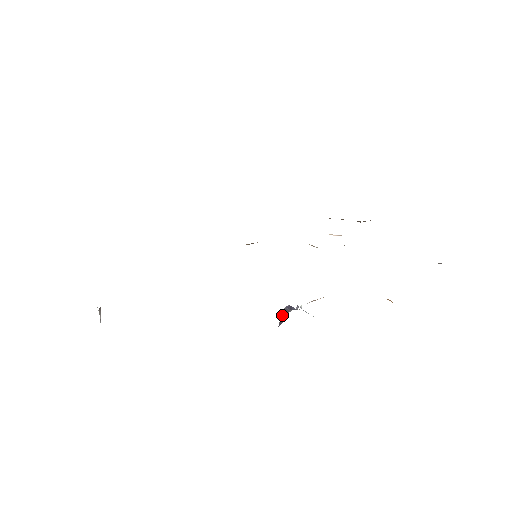
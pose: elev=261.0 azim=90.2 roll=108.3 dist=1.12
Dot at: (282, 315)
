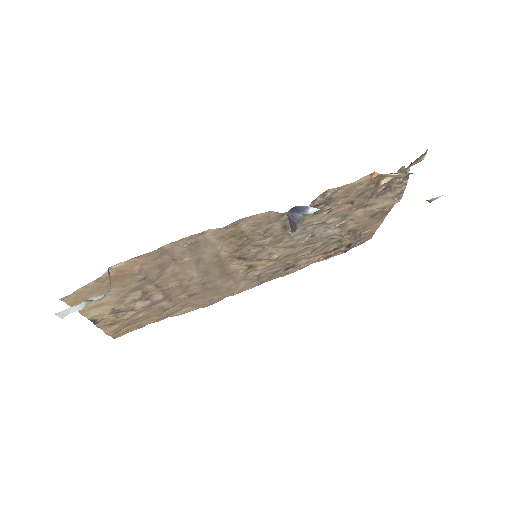
Dot at: (289, 220)
